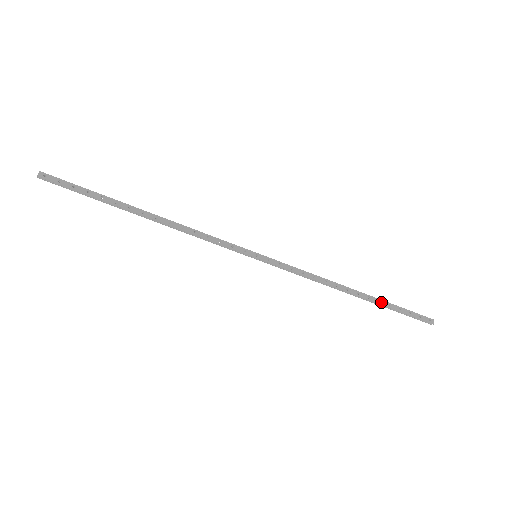
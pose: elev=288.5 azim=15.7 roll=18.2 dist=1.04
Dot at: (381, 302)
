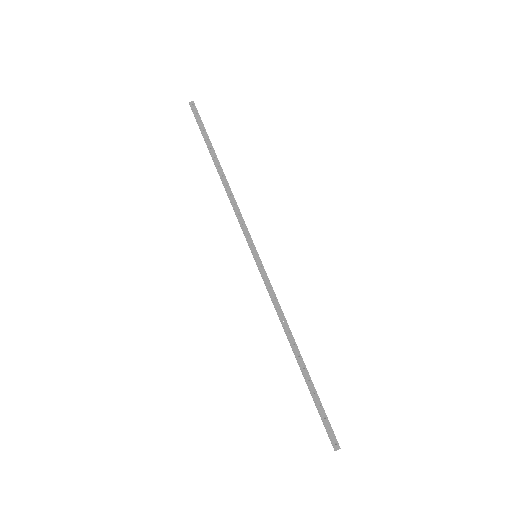
Dot at: (310, 382)
